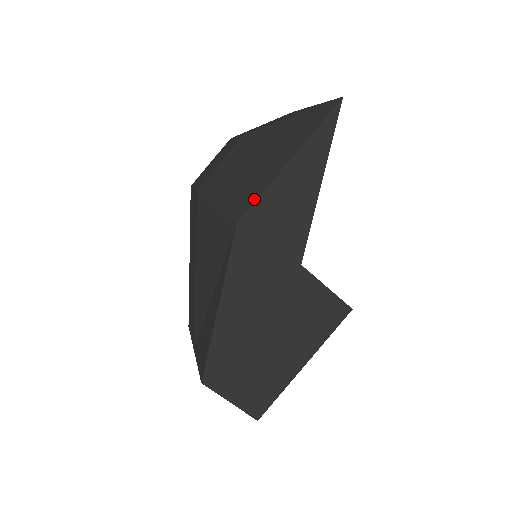
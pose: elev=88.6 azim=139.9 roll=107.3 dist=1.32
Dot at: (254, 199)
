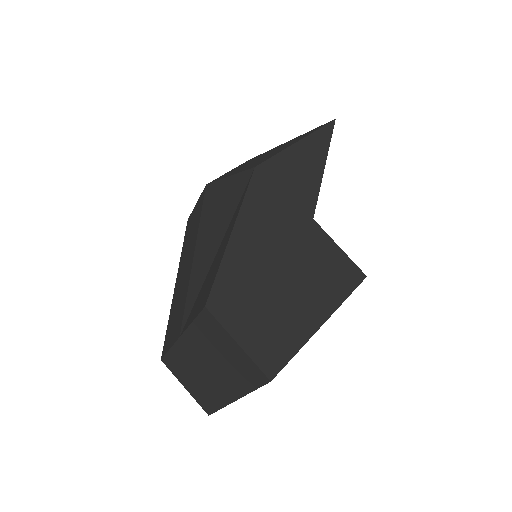
Dot at: (270, 157)
